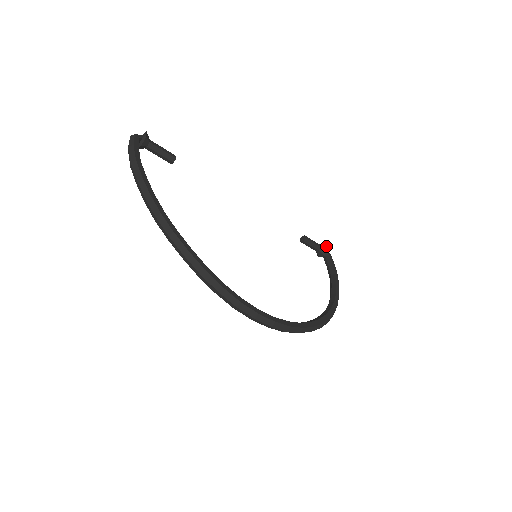
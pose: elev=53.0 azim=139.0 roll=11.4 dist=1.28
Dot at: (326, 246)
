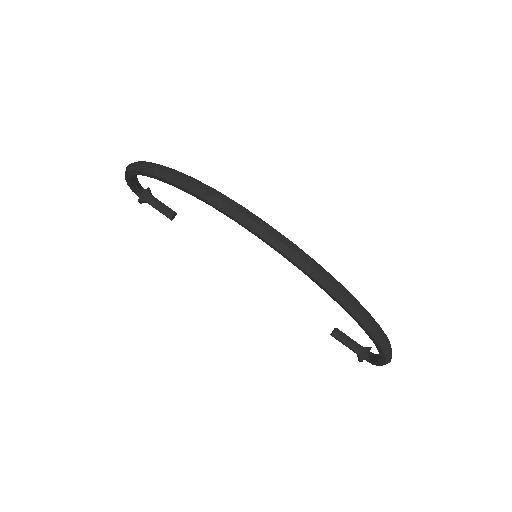
Dot at: occluded
